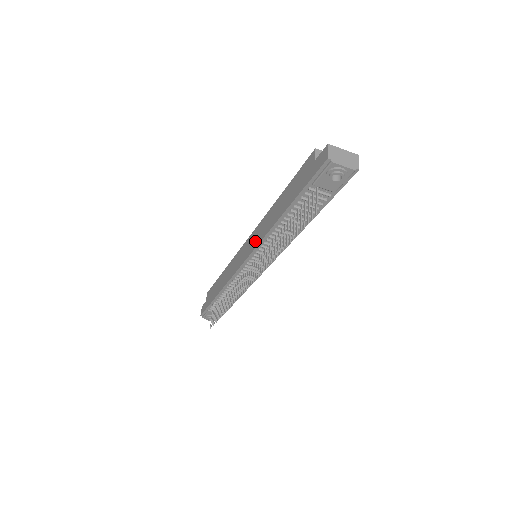
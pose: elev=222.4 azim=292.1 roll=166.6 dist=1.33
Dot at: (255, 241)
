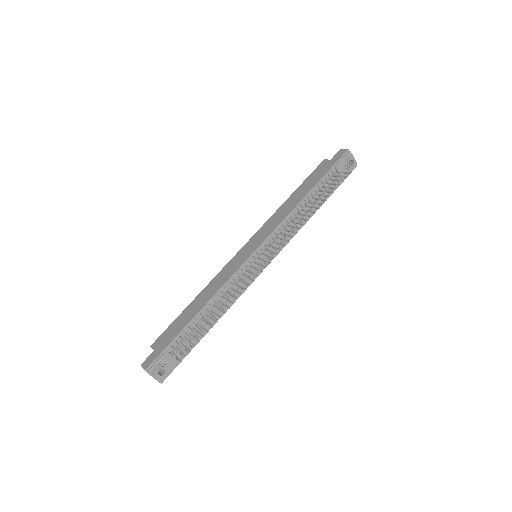
Dot at: (268, 230)
